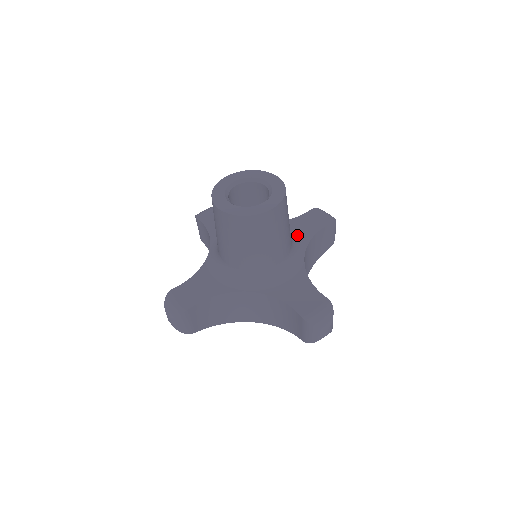
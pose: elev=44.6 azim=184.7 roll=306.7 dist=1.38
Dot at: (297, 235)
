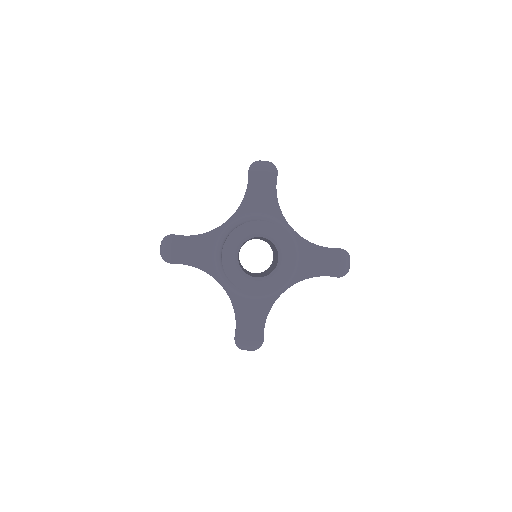
Dot at: (301, 265)
